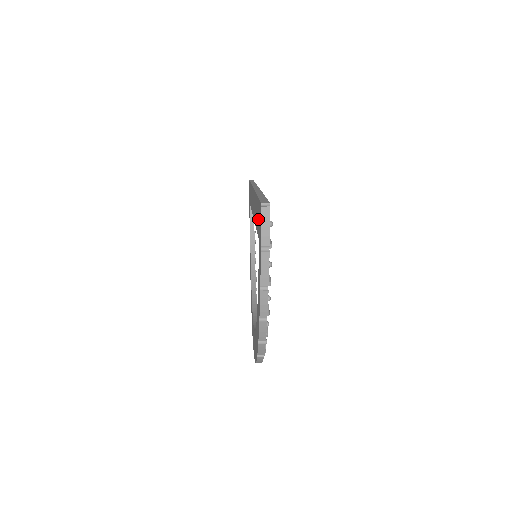
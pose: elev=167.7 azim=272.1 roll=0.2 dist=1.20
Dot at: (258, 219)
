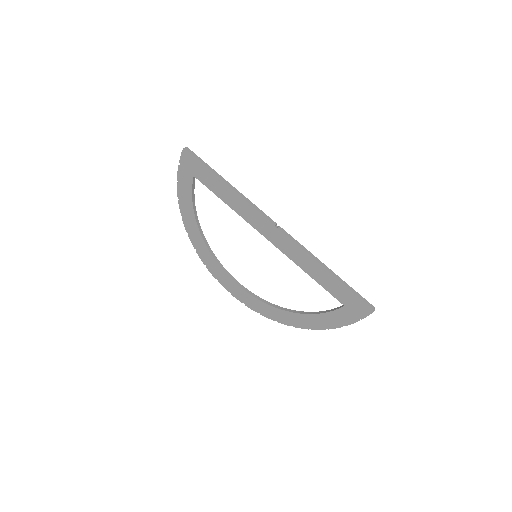
Dot at: (345, 297)
